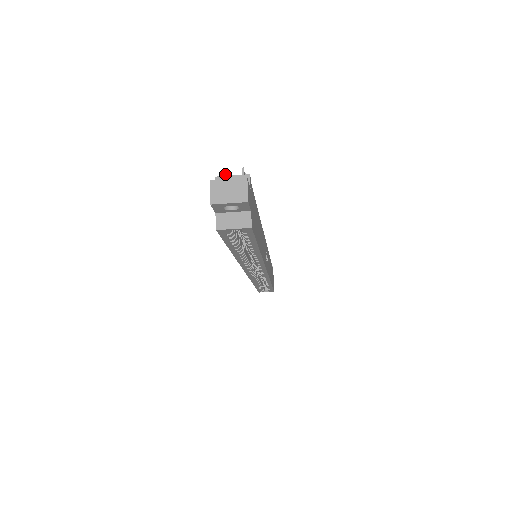
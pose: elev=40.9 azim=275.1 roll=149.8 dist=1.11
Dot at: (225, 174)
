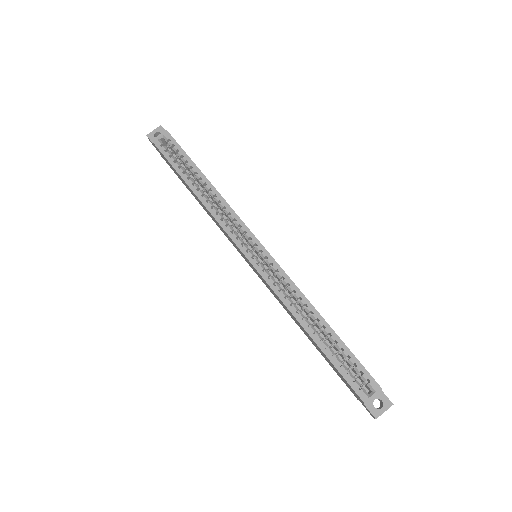
Dot at: occluded
